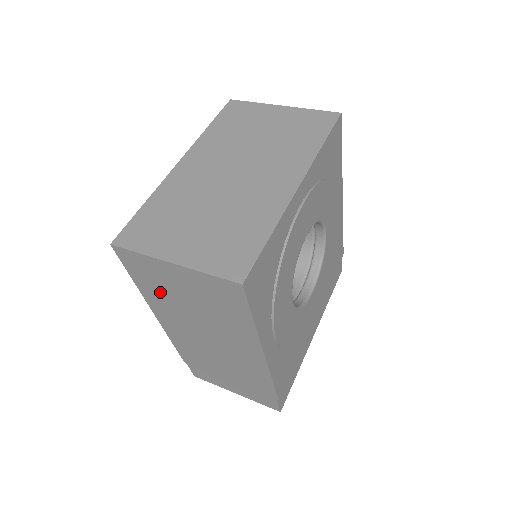
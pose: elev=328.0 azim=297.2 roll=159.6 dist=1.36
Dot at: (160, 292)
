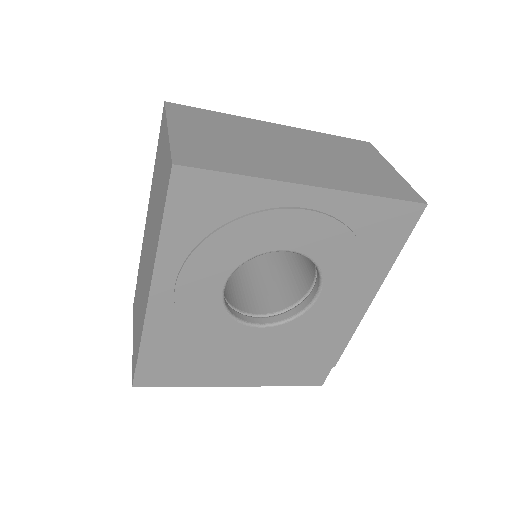
Dot at: occluded
